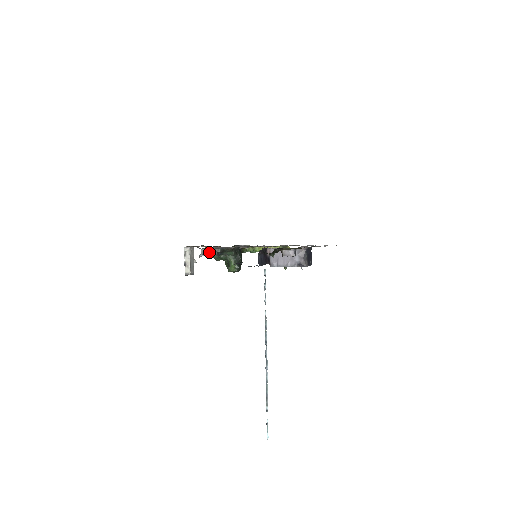
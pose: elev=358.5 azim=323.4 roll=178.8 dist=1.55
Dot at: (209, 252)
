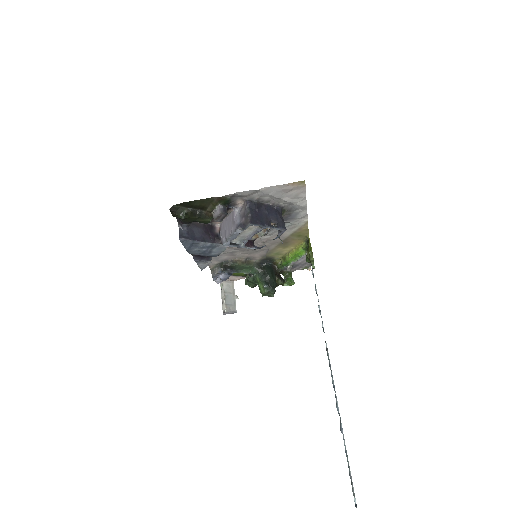
Dot at: (216, 271)
